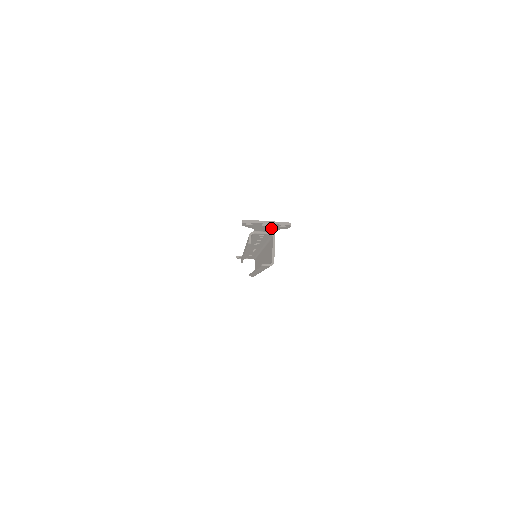
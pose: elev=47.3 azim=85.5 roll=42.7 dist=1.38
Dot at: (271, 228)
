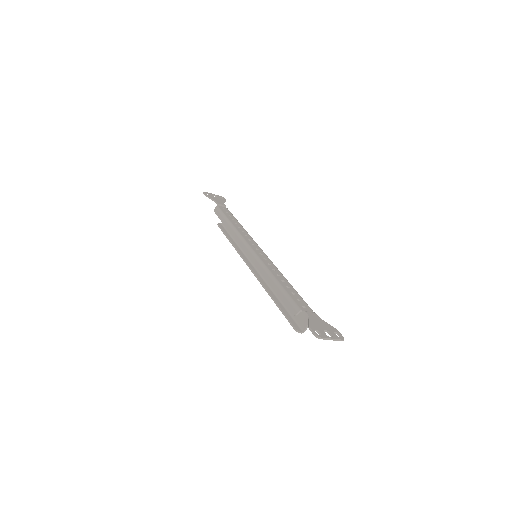
Dot at: (323, 326)
